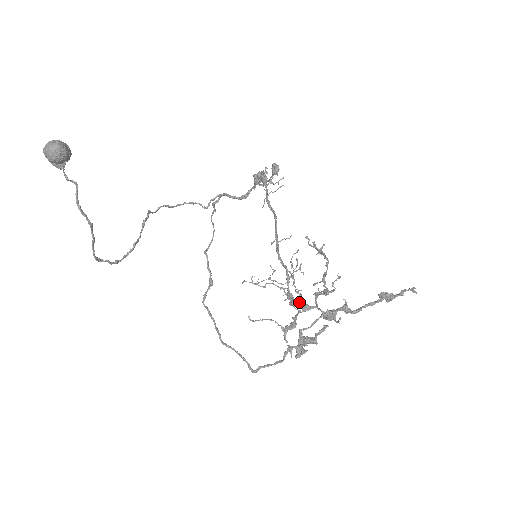
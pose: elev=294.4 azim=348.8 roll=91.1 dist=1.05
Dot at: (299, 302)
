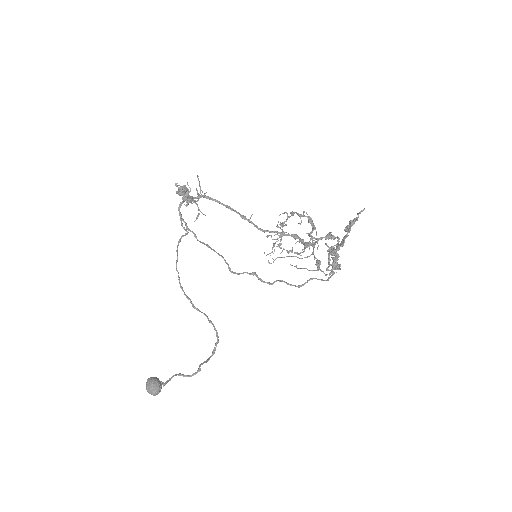
Dot at: occluded
